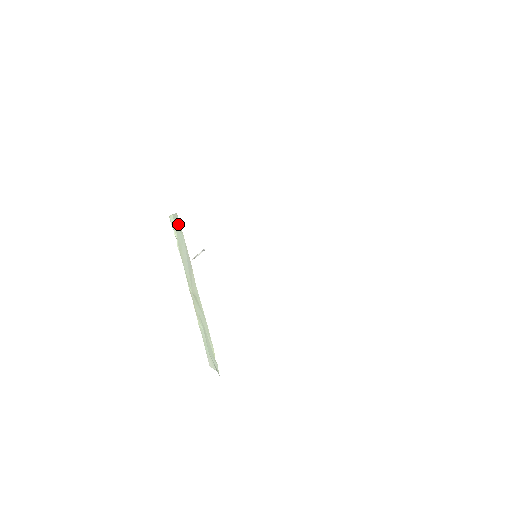
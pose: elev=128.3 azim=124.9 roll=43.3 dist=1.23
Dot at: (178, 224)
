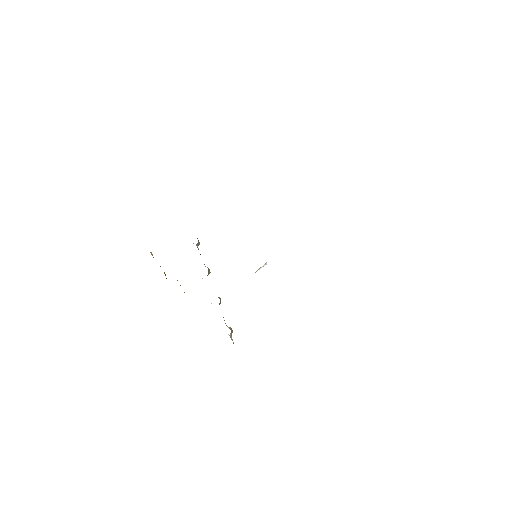
Dot at: occluded
